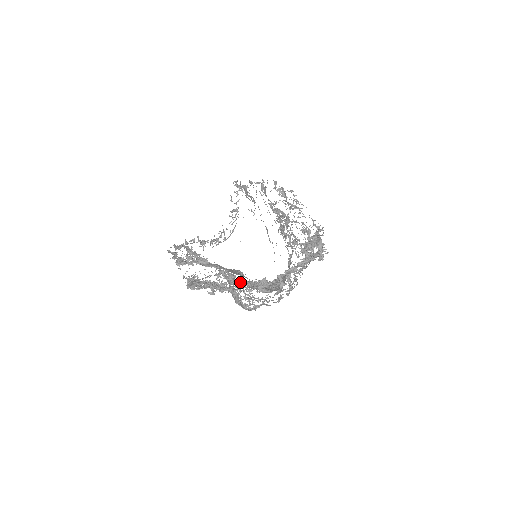
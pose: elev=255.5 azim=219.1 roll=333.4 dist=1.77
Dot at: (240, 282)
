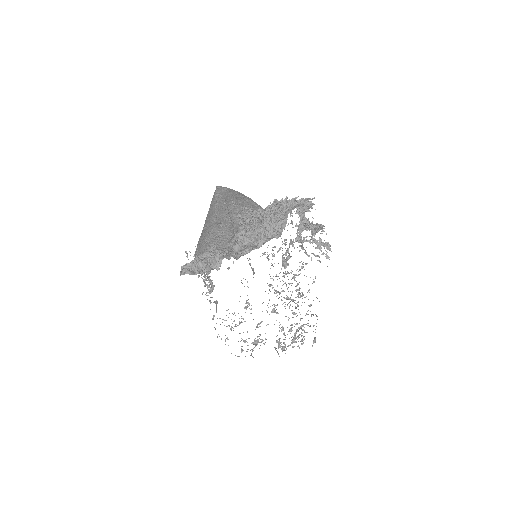
Dot at: (270, 278)
